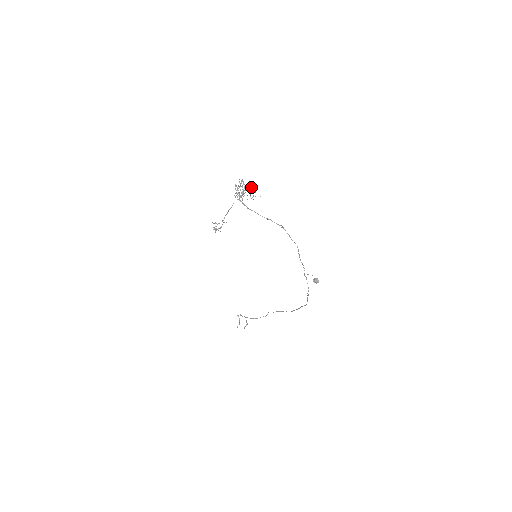
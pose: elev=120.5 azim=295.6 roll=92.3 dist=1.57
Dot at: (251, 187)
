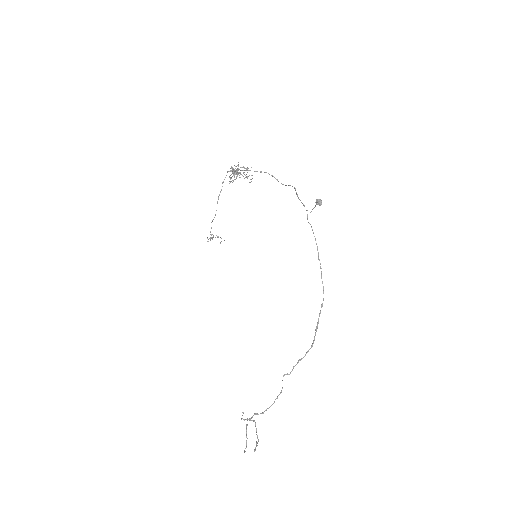
Dot at: (247, 176)
